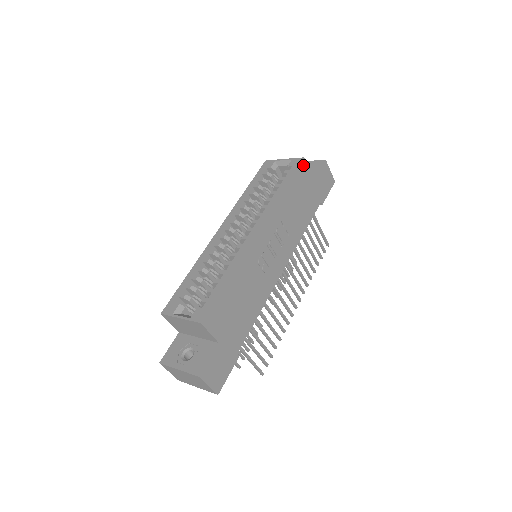
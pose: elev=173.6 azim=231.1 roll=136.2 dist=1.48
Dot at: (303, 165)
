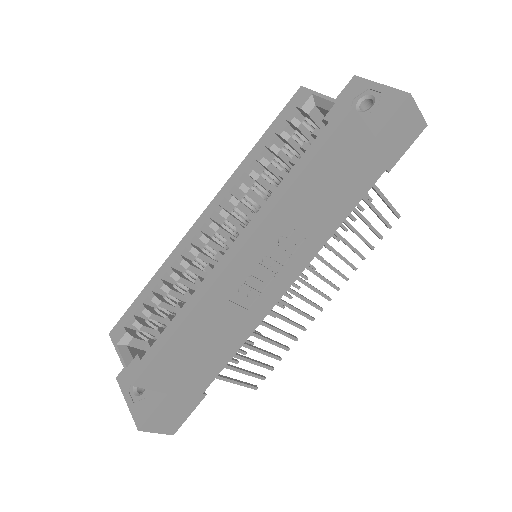
Dot at: (350, 121)
